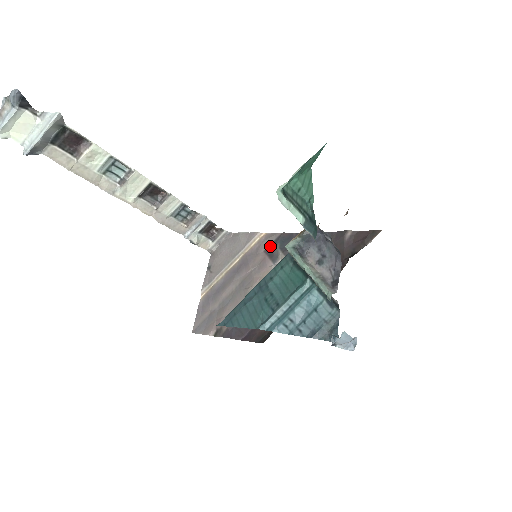
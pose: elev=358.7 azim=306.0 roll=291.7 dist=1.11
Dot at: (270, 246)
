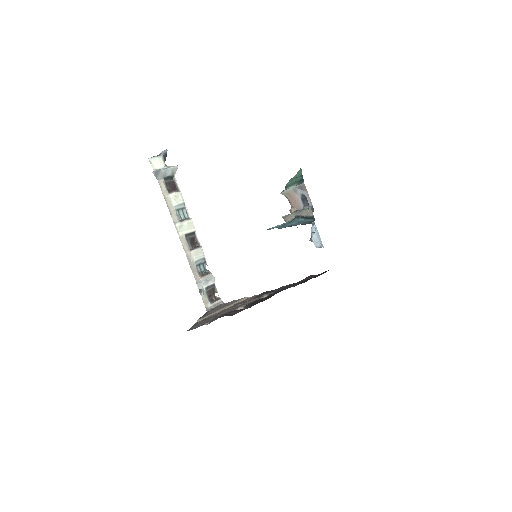
Dot at: occluded
